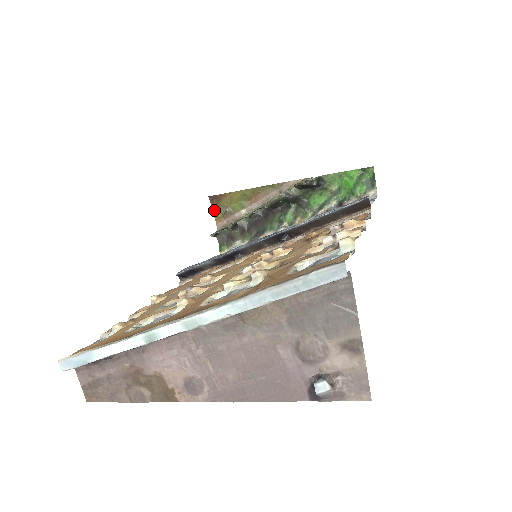
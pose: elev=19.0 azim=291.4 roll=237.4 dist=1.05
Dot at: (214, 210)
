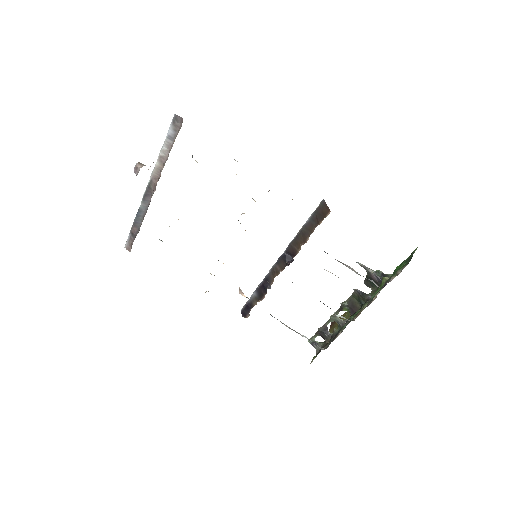
Dot at: occluded
